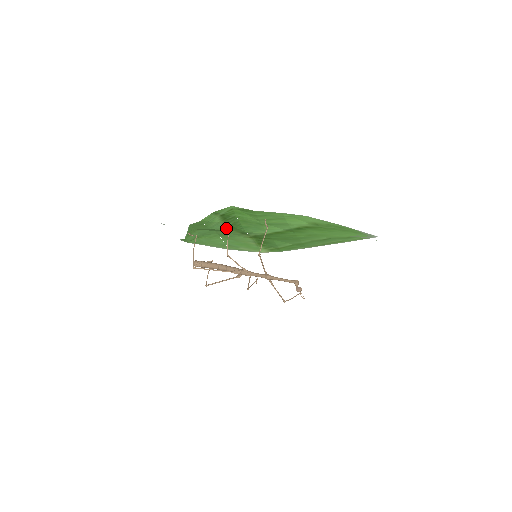
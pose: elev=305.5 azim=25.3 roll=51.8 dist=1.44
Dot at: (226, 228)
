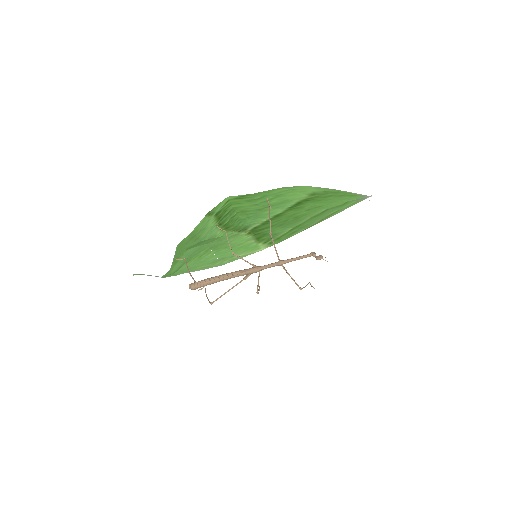
Dot at: (222, 229)
